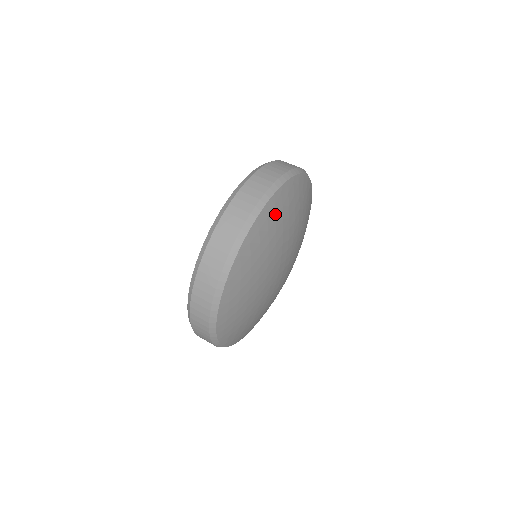
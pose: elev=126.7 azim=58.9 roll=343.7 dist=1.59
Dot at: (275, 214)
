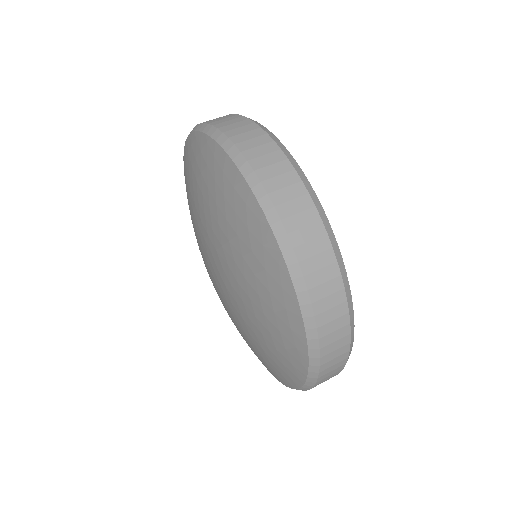
Dot at: occluded
